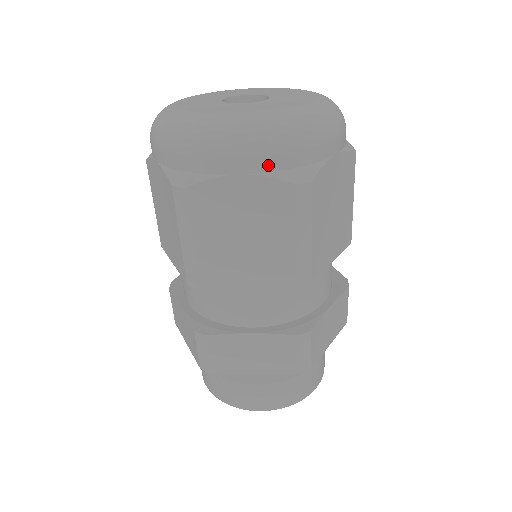
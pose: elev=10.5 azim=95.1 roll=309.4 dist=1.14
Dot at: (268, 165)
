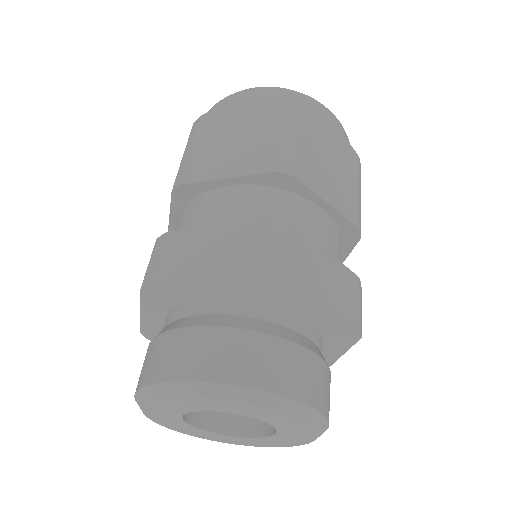
Dot at: (344, 136)
